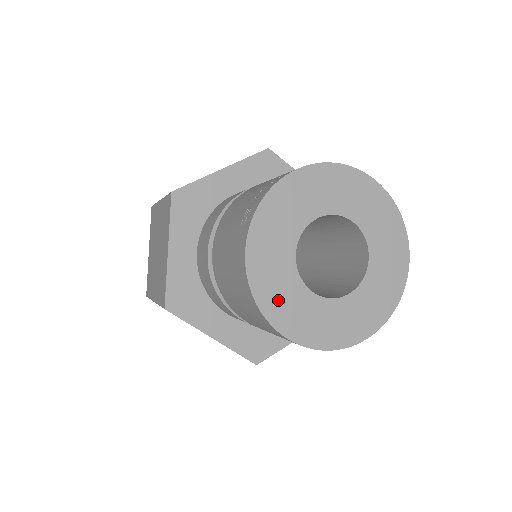
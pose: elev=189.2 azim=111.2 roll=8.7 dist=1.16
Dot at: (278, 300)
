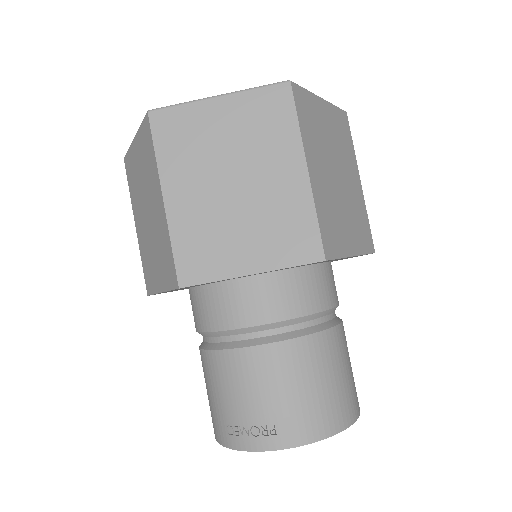
Dot at: occluded
